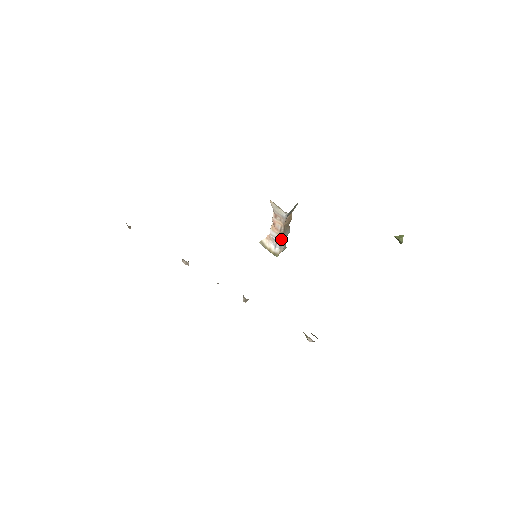
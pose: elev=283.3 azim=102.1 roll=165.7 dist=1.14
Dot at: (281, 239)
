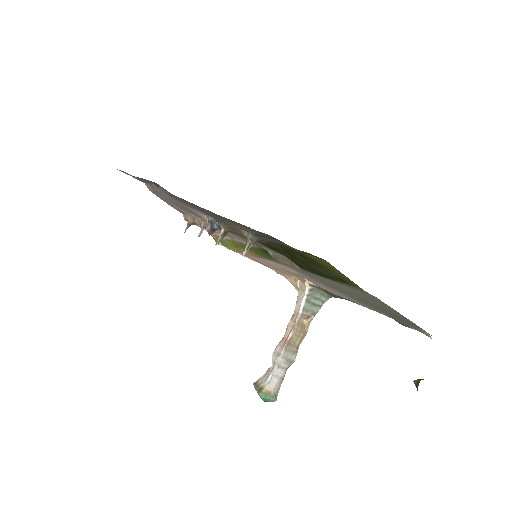
Dot at: (281, 353)
